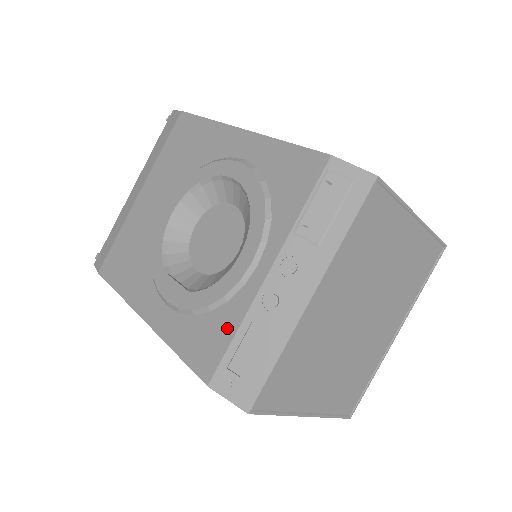
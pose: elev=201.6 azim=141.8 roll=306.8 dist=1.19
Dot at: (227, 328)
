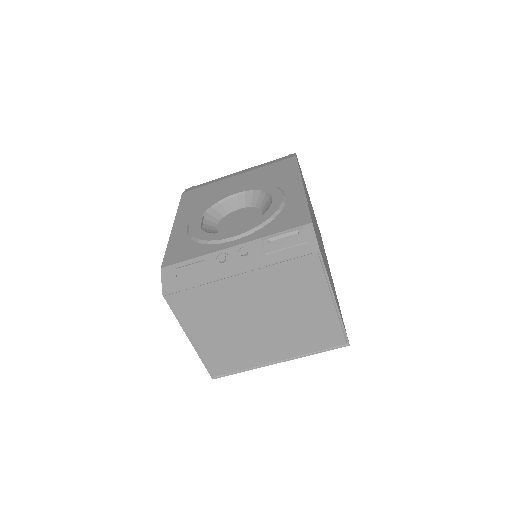
Dot at: (194, 253)
